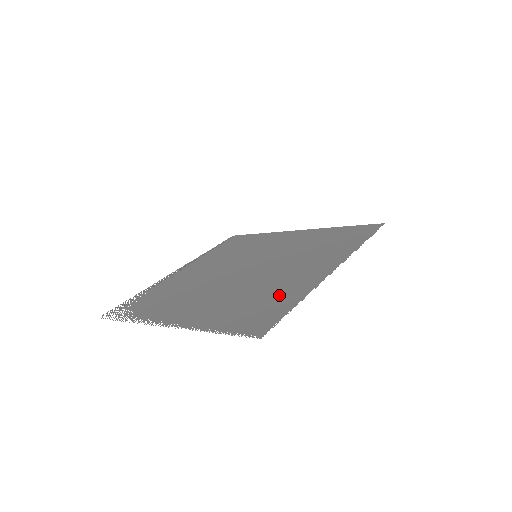
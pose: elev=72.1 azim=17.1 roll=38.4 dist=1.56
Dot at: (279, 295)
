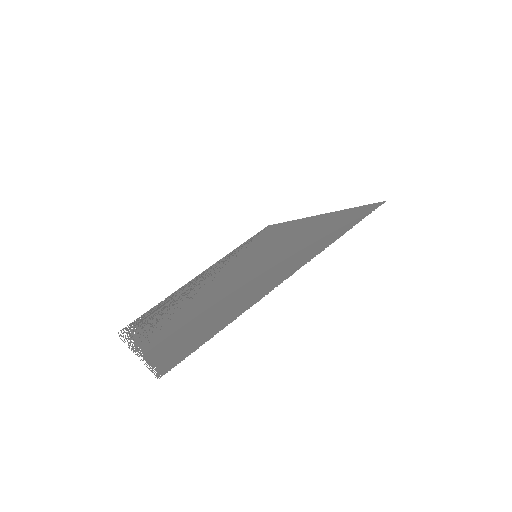
Dot at: (219, 316)
